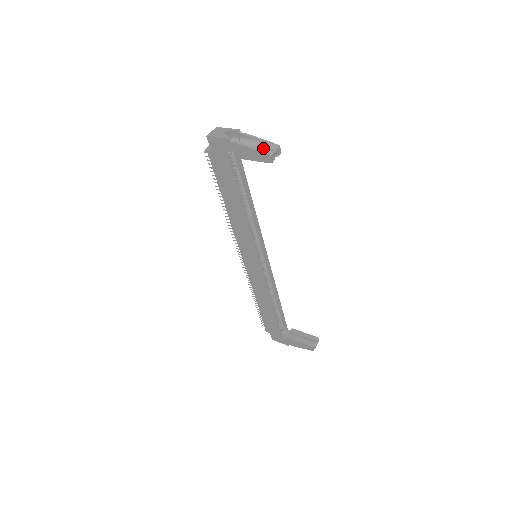
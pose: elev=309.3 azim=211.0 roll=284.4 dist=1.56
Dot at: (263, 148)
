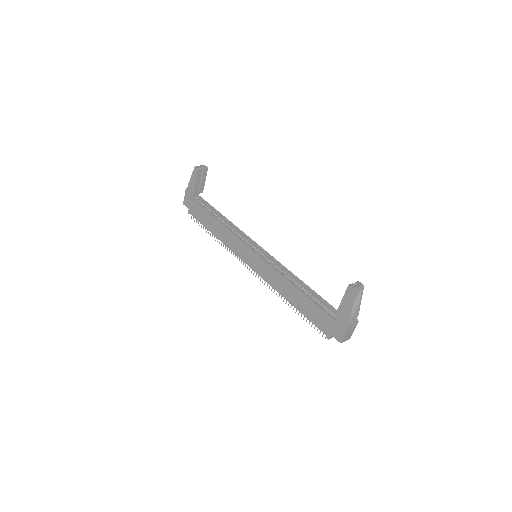
Dot at: occluded
